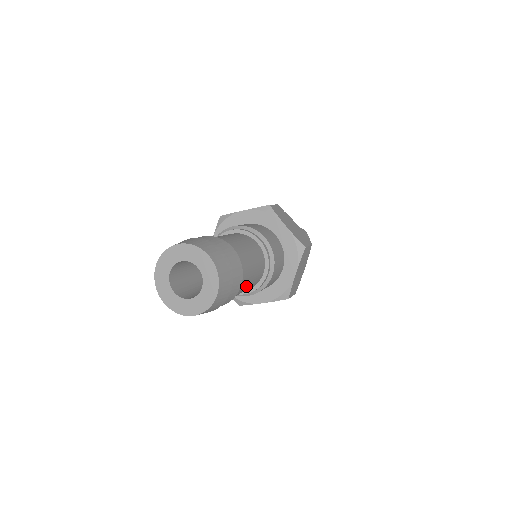
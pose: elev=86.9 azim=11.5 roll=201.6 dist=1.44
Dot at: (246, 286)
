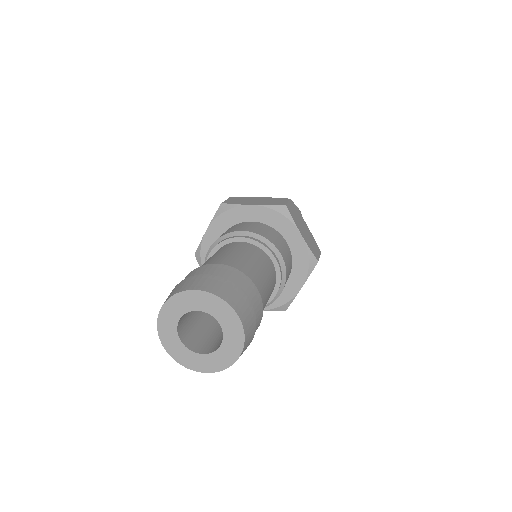
Dot at: (265, 285)
